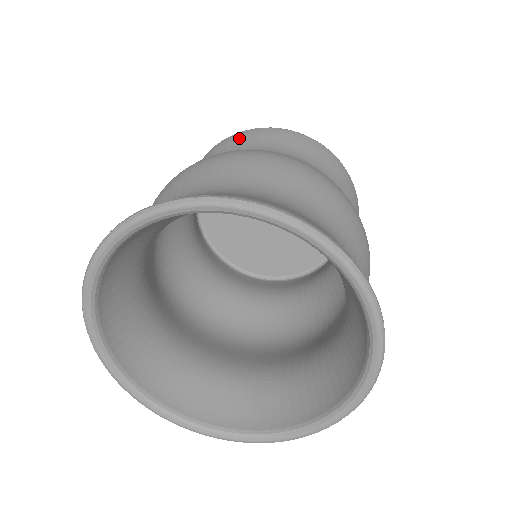
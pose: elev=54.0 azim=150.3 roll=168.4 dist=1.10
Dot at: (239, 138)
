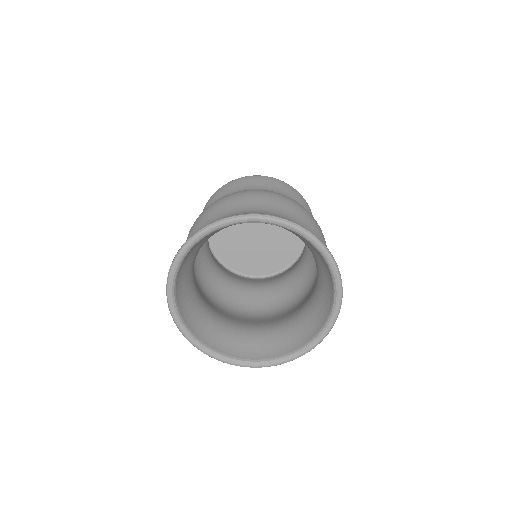
Dot at: (294, 192)
